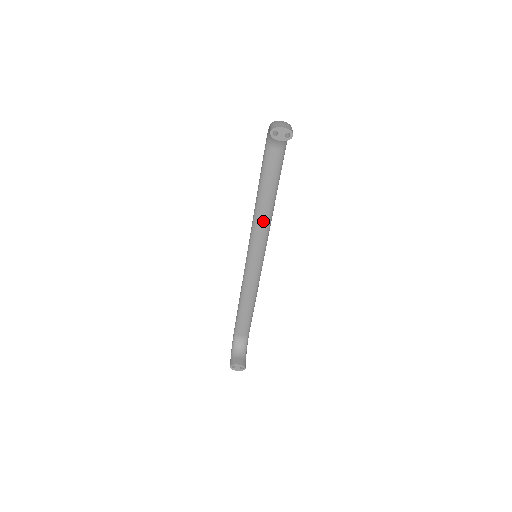
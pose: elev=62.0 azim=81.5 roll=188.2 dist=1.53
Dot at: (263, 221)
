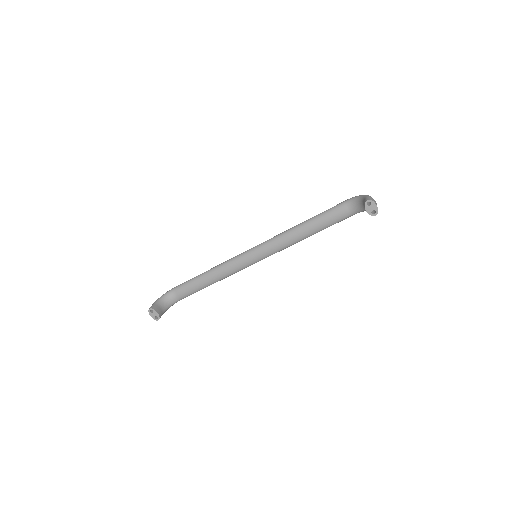
Dot at: (288, 241)
